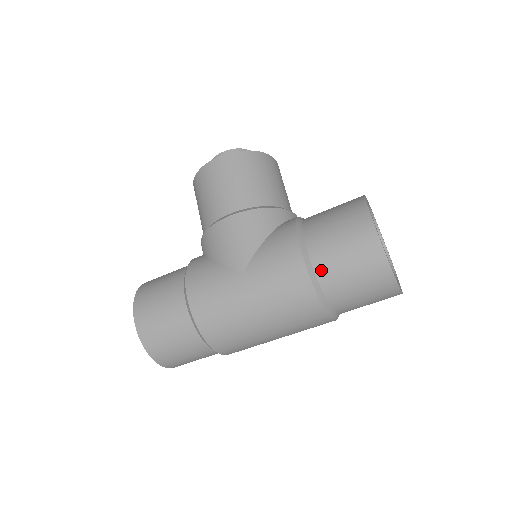
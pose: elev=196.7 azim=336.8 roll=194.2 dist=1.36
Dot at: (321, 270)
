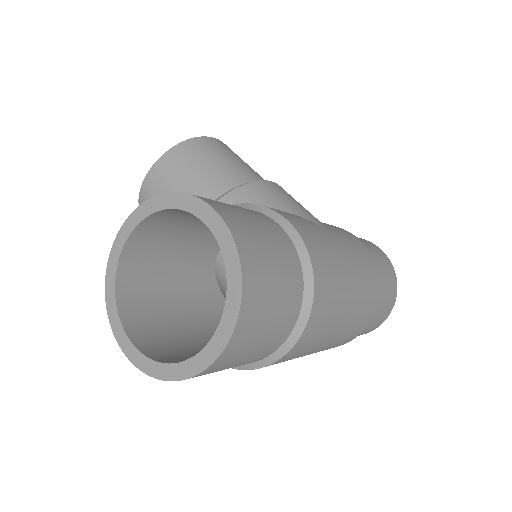
Dot at: occluded
